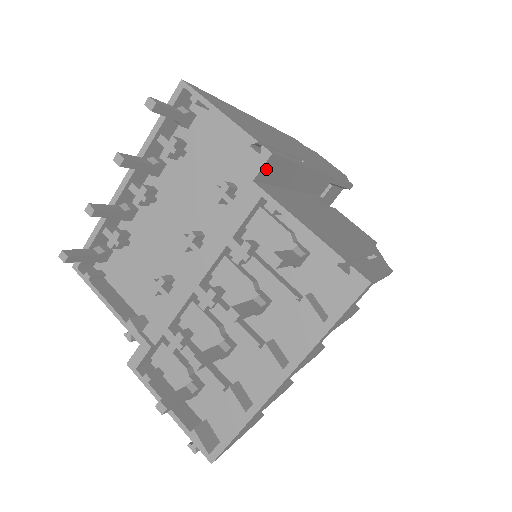
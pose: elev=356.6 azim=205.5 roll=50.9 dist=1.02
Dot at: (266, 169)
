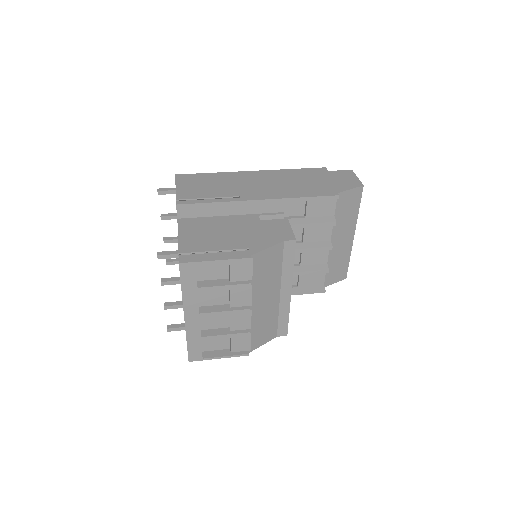
Dot at: (182, 212)
